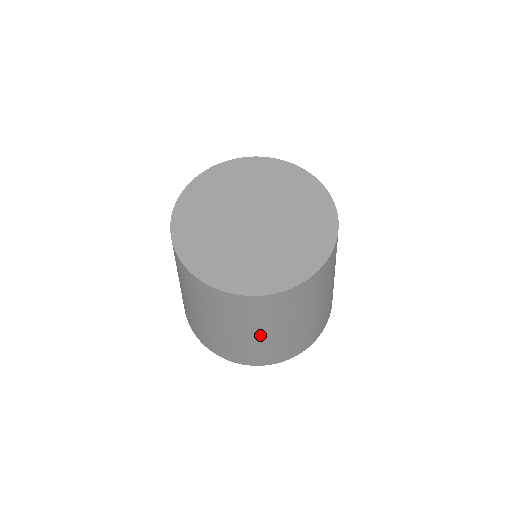
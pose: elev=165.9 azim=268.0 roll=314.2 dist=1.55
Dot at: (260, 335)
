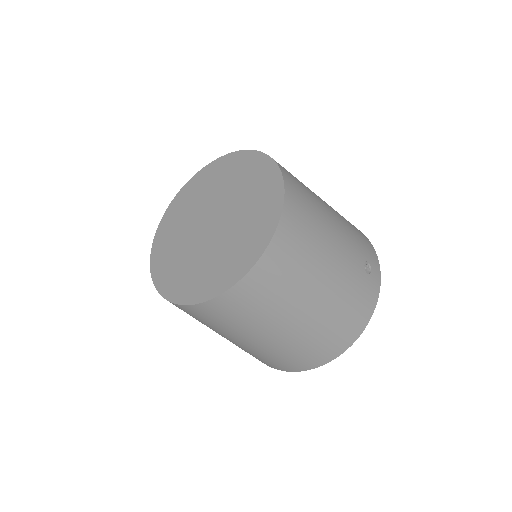
Dot at: (256, 341)
